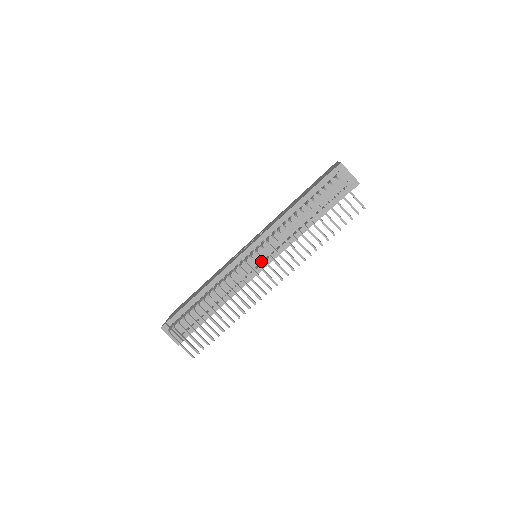
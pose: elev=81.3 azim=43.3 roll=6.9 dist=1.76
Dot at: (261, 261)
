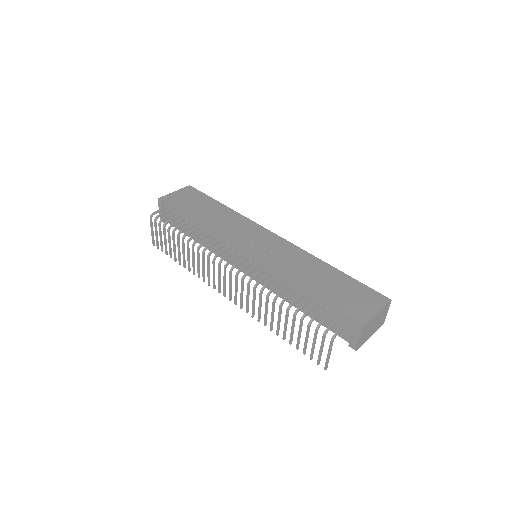
Dot at: (248, 269)
